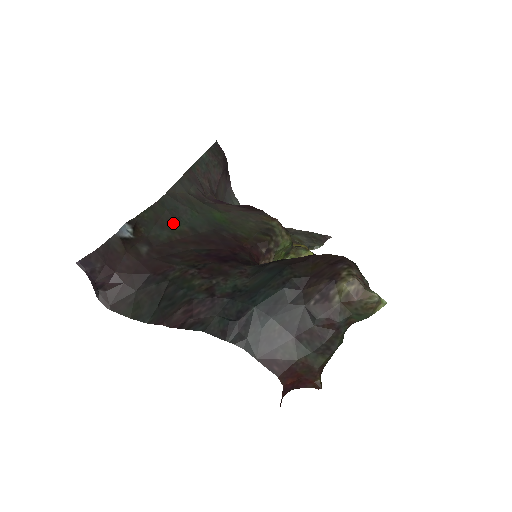
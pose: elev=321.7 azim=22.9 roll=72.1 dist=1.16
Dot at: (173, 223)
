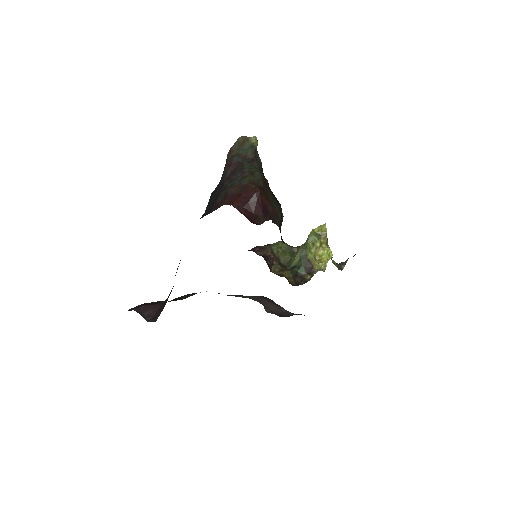
Dot at: occluded
